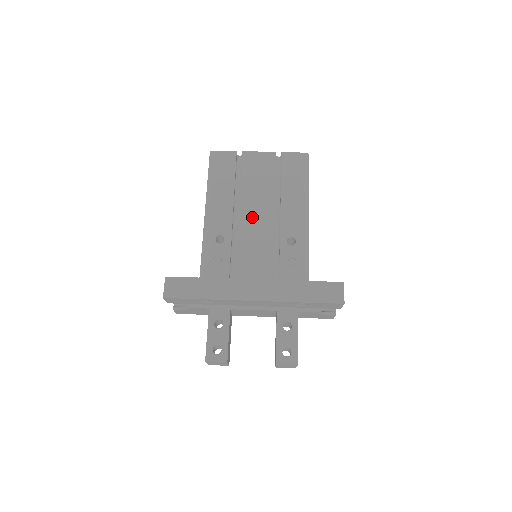
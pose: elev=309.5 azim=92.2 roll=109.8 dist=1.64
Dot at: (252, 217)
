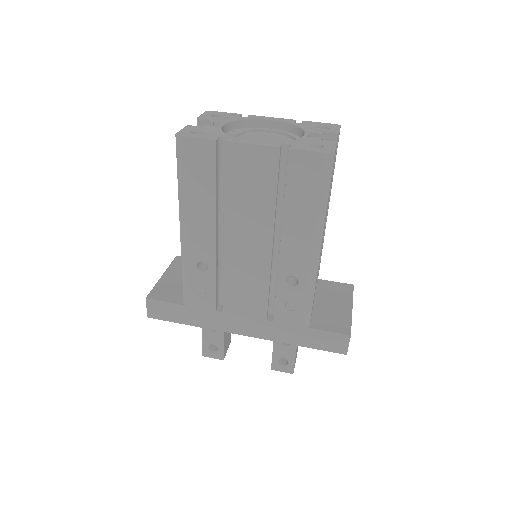
Dot at: (241, 246)
